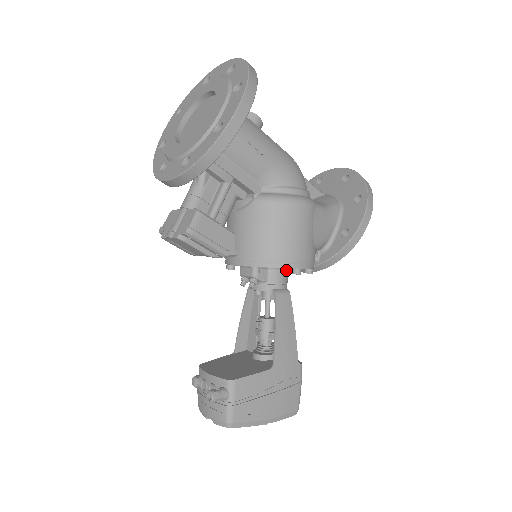
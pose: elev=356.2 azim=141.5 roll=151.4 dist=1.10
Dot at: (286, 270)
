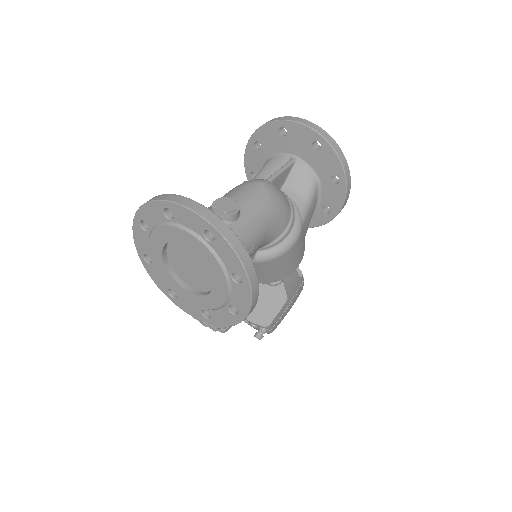
Dot at: occluded
